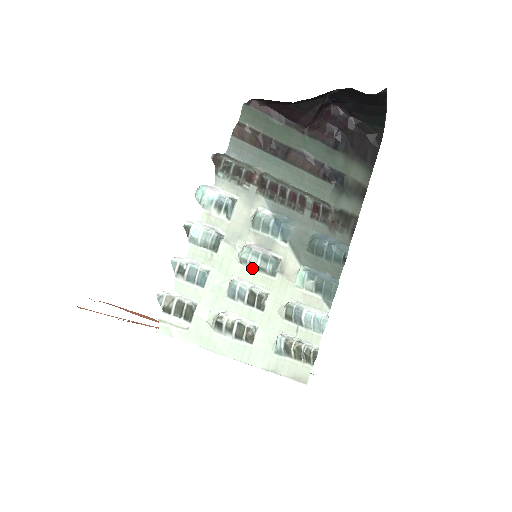
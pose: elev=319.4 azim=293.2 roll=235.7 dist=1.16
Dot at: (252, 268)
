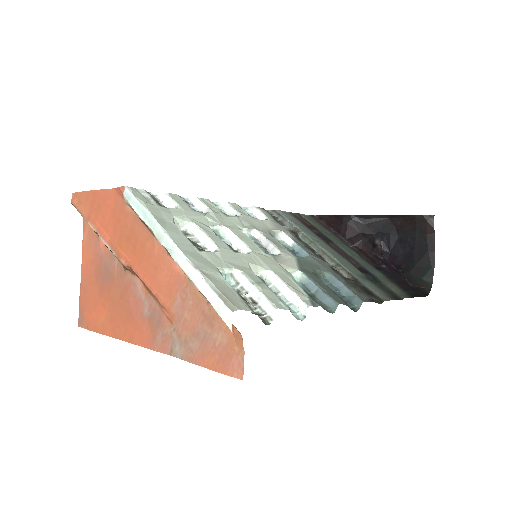
Dot at: (248, 237)
